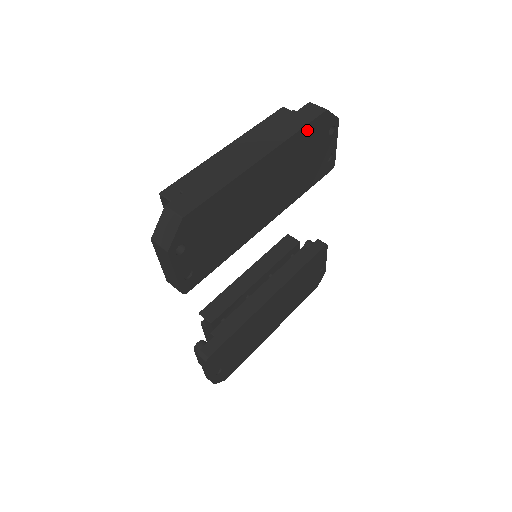
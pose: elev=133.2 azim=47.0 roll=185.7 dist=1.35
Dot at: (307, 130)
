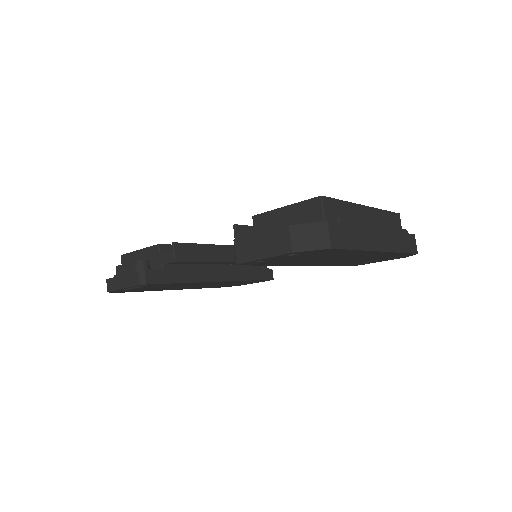
Dot at: (401, 254)
